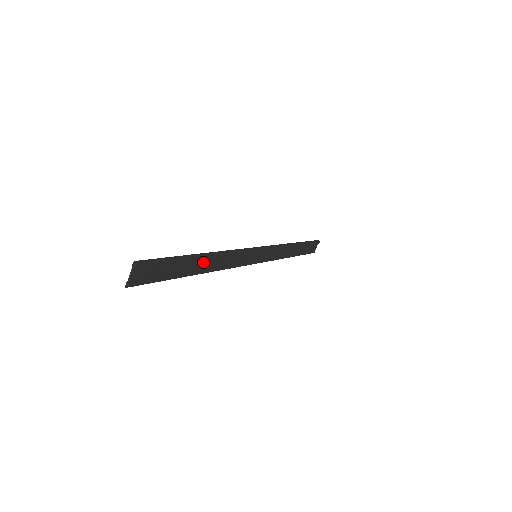
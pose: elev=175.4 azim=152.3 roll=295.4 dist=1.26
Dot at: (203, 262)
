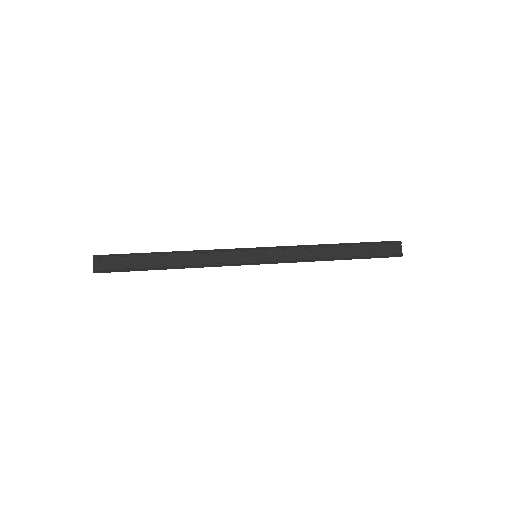
Dot at: (171, 258)
